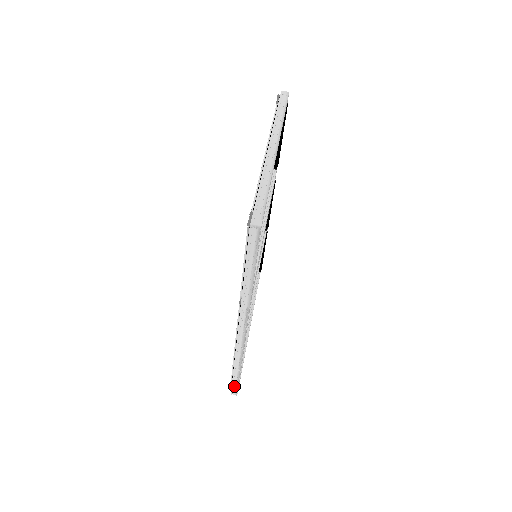
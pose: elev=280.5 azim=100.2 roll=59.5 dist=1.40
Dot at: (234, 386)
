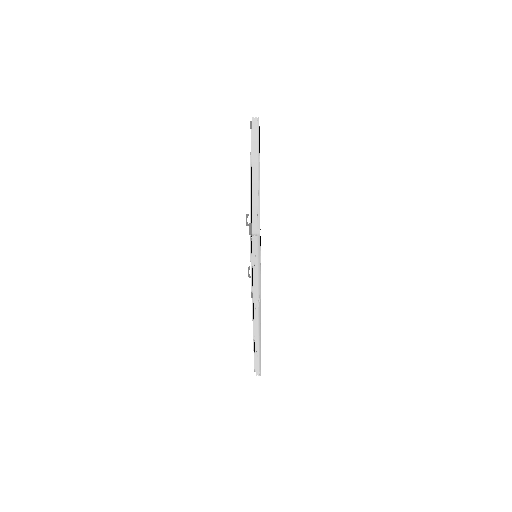
Dot at: (257, 368)
